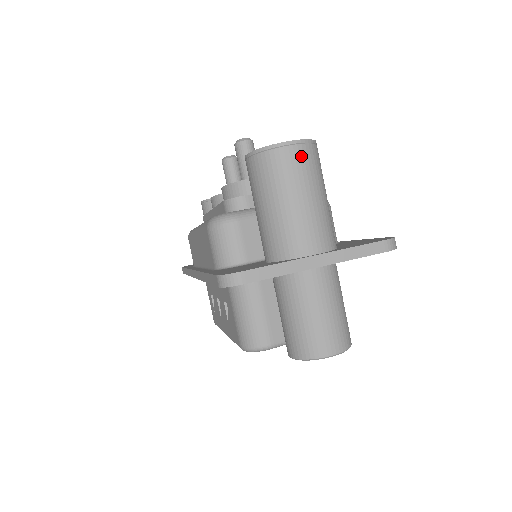
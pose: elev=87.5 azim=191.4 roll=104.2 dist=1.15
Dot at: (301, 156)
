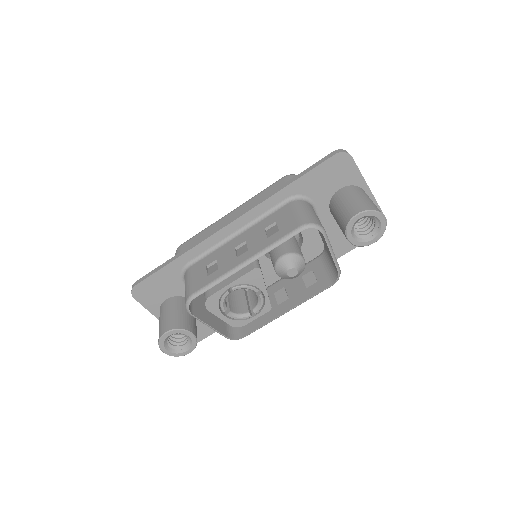
Dot at: occluded
